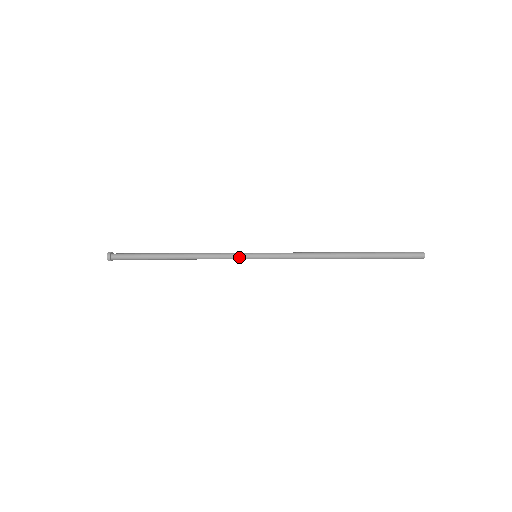
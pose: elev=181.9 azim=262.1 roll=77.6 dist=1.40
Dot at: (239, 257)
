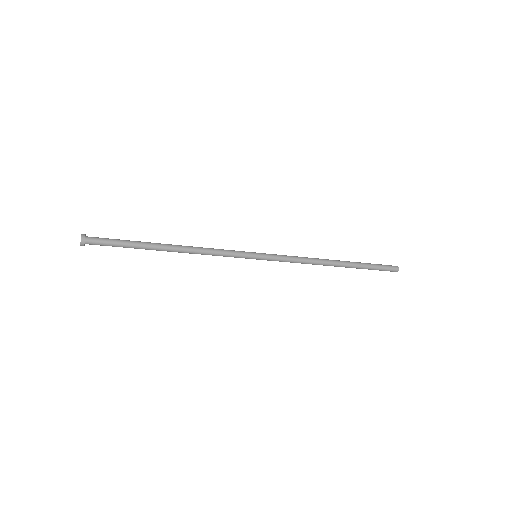
Dot at: (240, 256)
